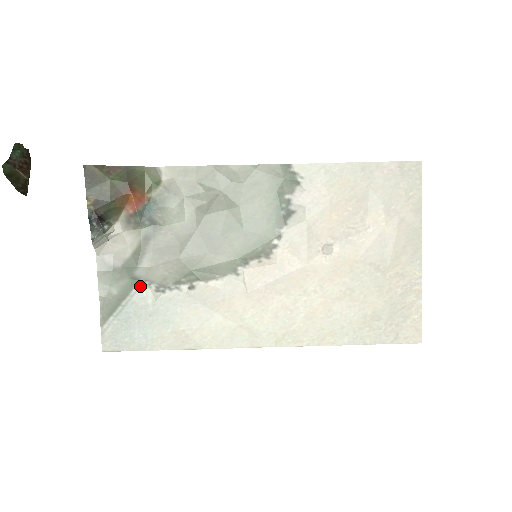
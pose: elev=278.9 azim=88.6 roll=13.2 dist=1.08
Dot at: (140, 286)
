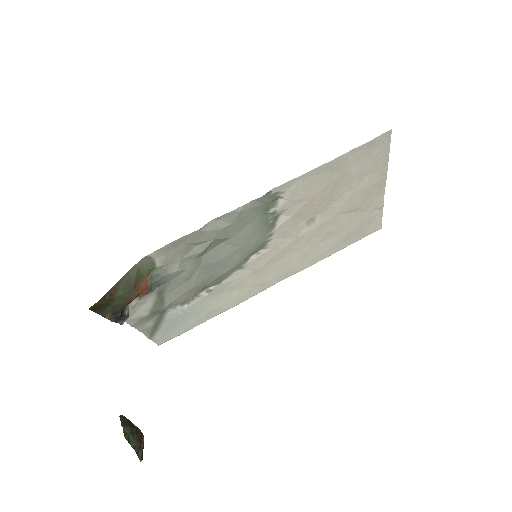
Dot at: (168, 311)
